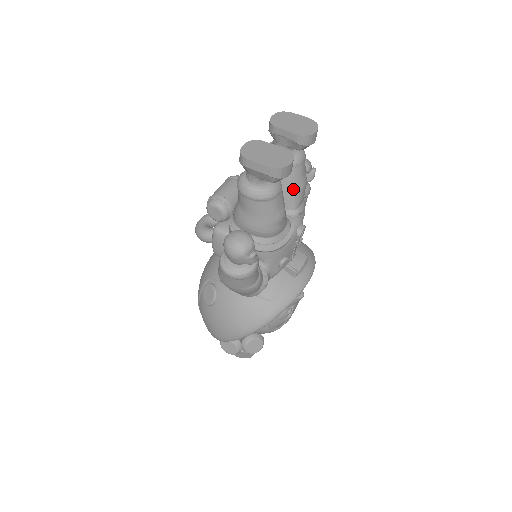
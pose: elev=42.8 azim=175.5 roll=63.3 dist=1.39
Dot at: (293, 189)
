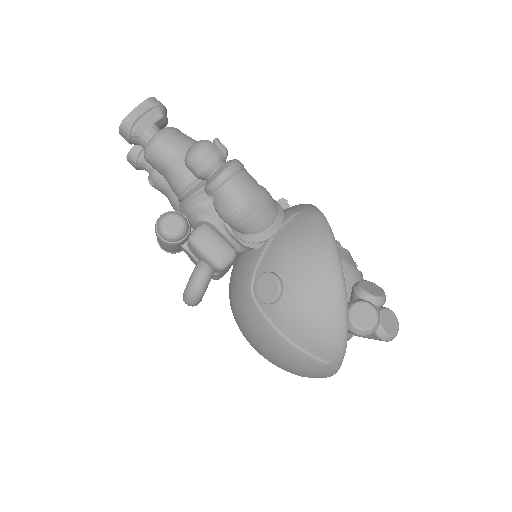
Dot at: occluded
